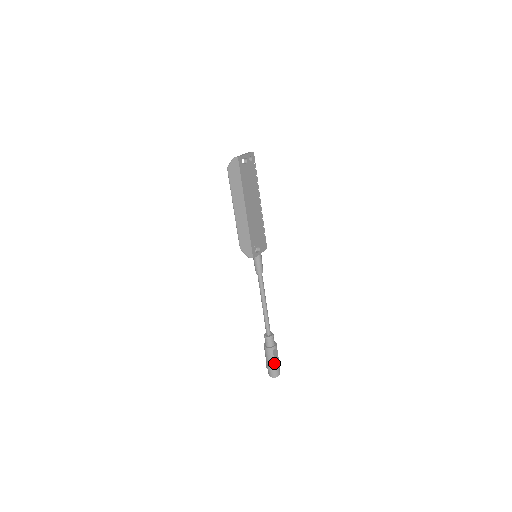
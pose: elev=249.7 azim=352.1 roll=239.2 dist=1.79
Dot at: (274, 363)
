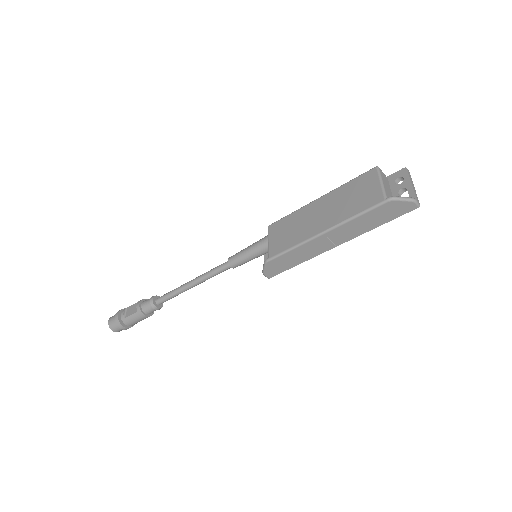
Dot at: (134, 324)
